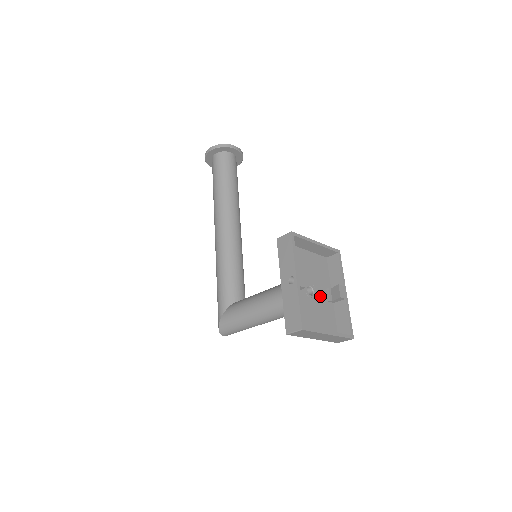
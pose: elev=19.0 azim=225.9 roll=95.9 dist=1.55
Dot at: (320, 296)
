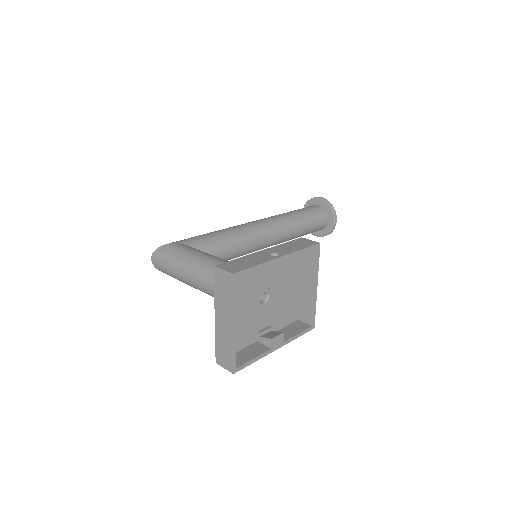
Dot at: (261, 316)
